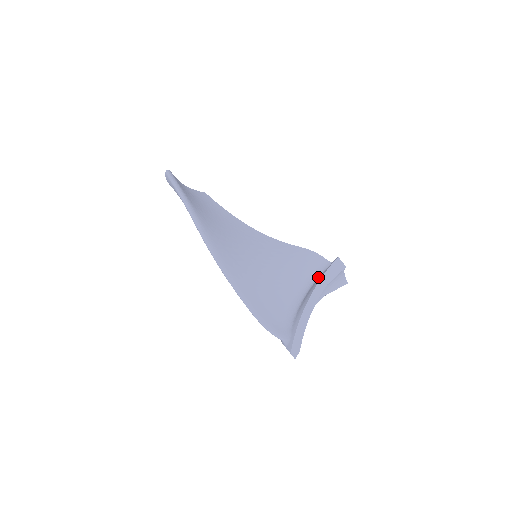
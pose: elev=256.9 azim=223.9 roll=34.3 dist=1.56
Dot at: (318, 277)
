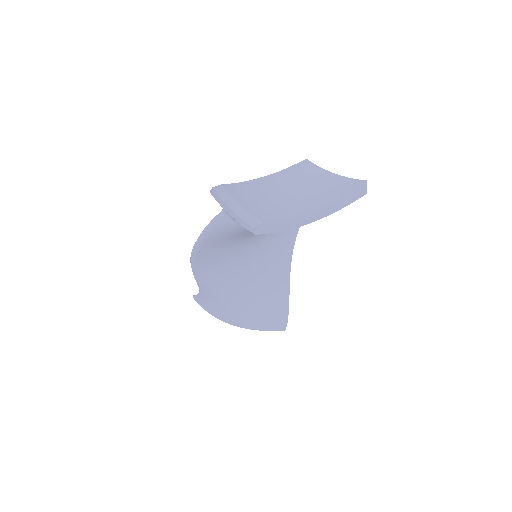
Dot at: occluded
